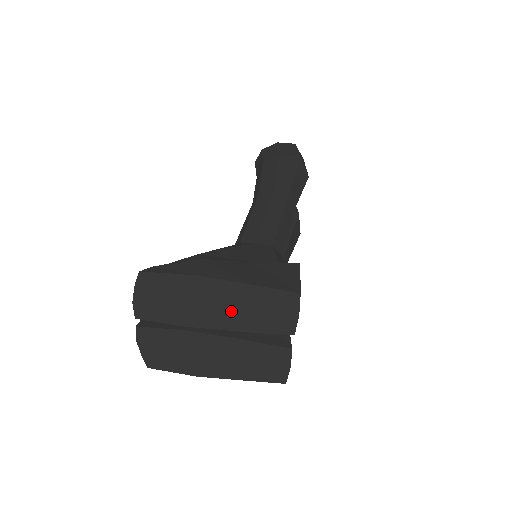
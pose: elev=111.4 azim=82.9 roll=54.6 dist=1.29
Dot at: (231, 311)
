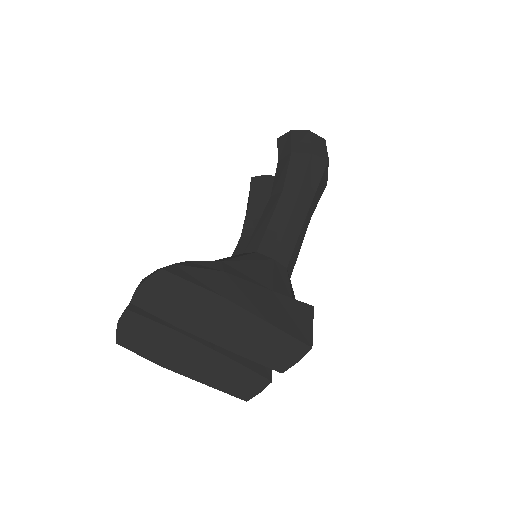
Dot at: (235, 335)
